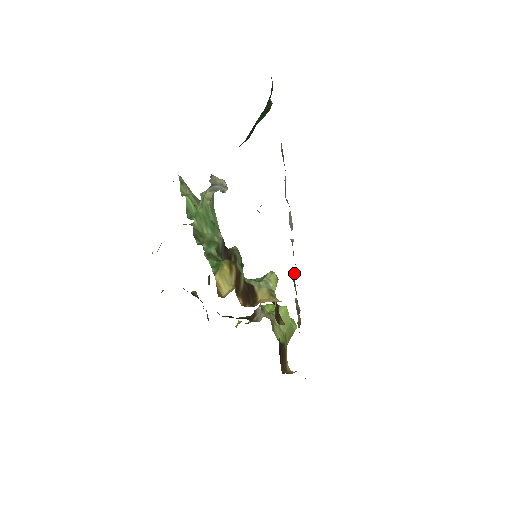
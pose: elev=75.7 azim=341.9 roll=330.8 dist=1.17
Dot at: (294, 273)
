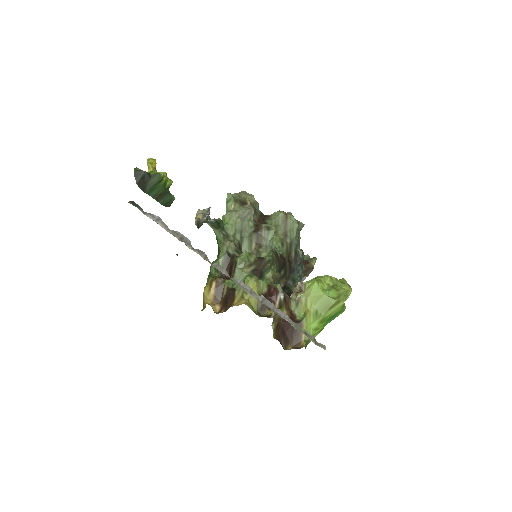
Dot at: occluded
